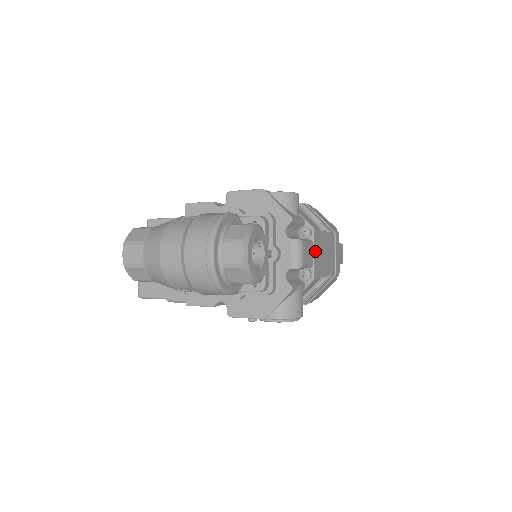
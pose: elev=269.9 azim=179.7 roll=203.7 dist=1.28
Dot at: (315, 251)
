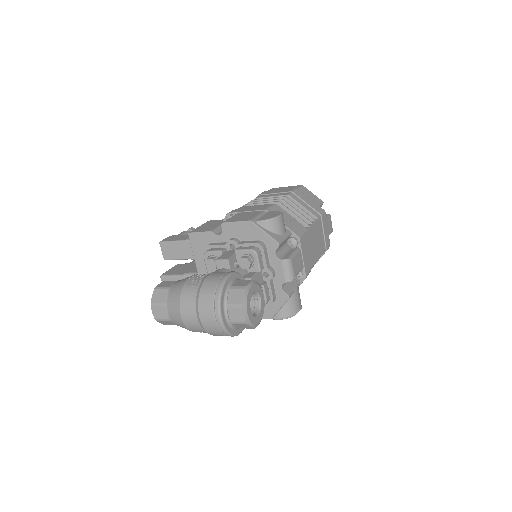
Dot at: (304, 254)
